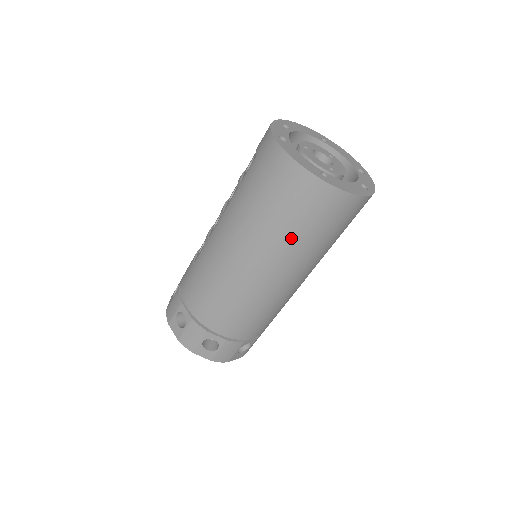
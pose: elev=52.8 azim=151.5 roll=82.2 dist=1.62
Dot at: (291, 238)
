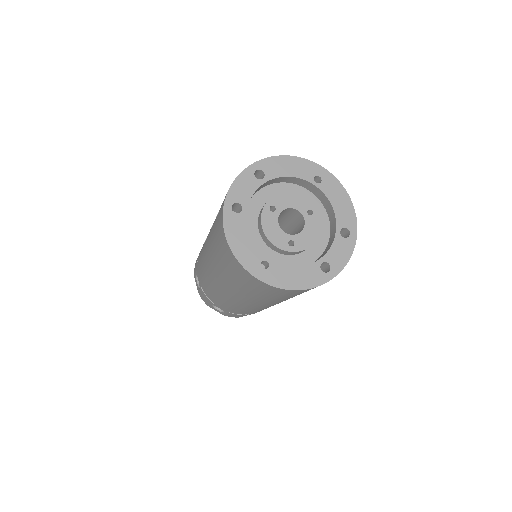
Dot at: (246, 292)
